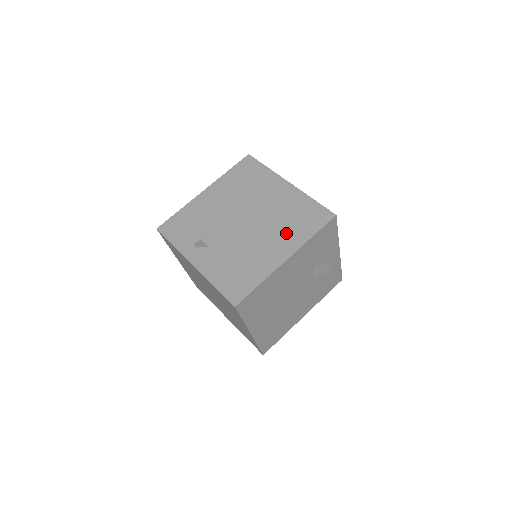
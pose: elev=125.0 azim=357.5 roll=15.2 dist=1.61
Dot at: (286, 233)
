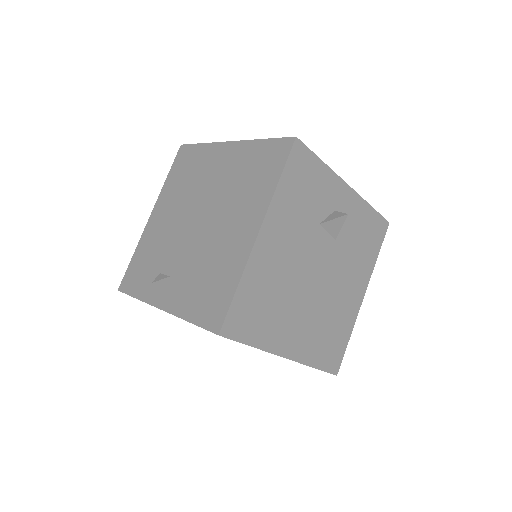
Dot at: (246, 201)
